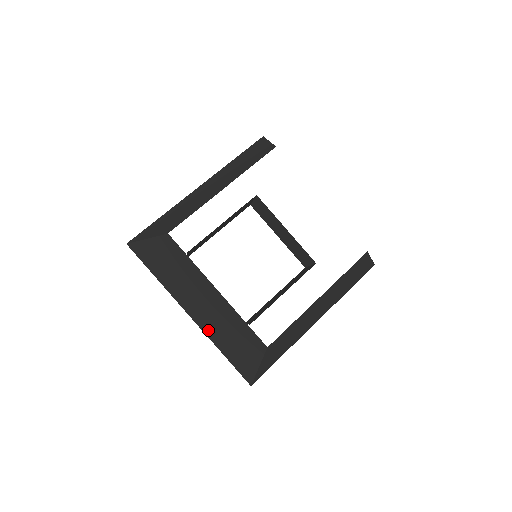
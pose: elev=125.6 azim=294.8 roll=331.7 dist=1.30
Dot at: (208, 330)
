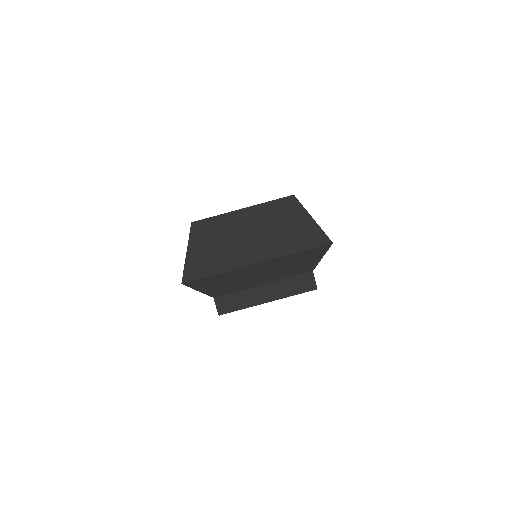
Dot at: (274, 250)
